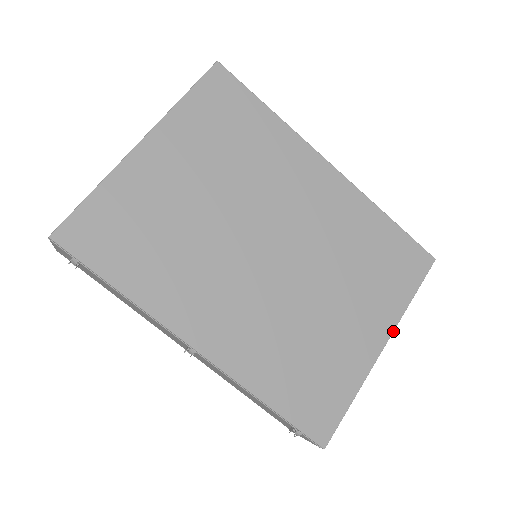
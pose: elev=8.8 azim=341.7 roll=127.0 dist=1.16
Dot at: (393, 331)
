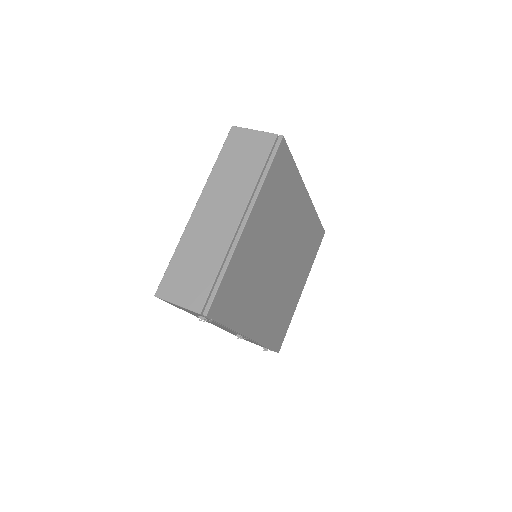
Dot at: occluded
